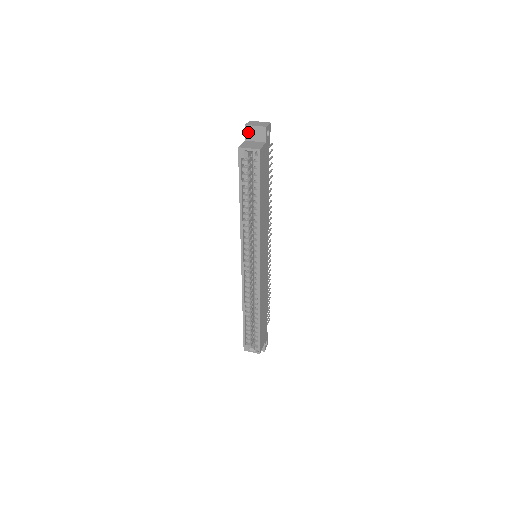
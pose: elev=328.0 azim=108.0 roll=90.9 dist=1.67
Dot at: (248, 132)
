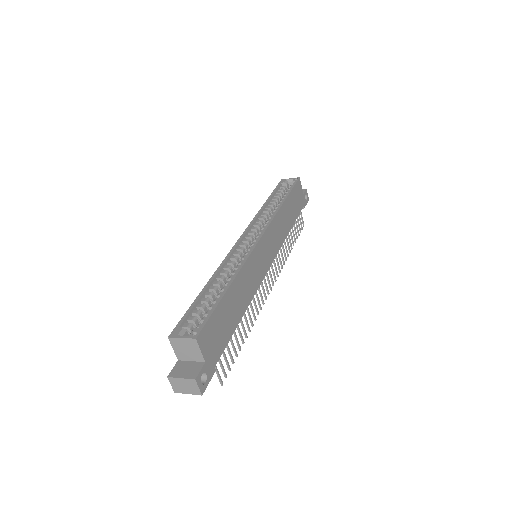
Dot at: occluded
